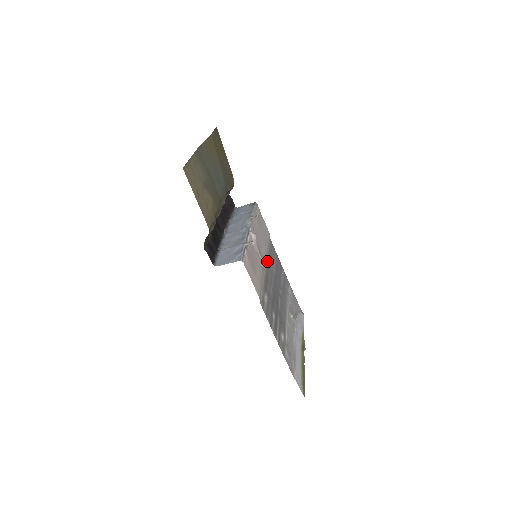
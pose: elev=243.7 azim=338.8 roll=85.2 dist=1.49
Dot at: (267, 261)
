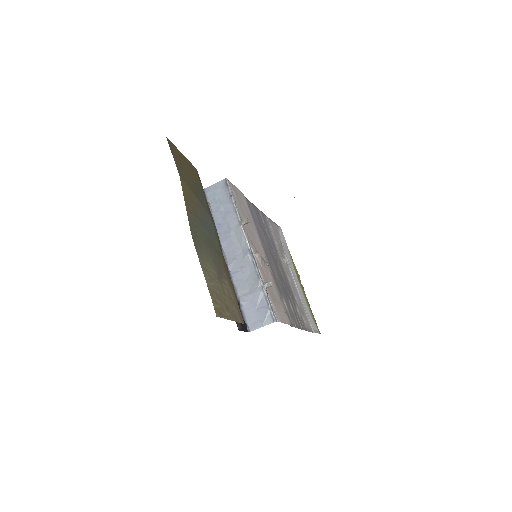
Dot at: (262, 245)
